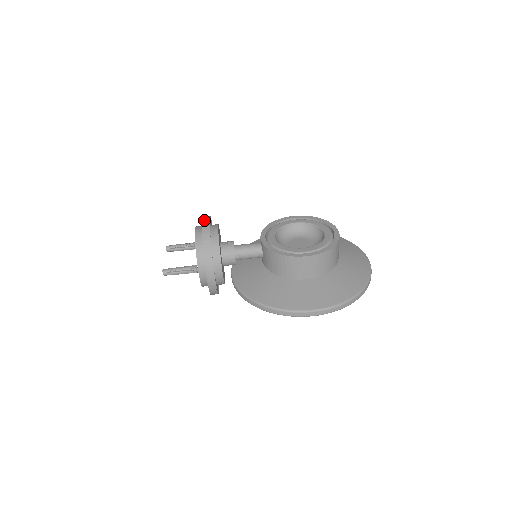
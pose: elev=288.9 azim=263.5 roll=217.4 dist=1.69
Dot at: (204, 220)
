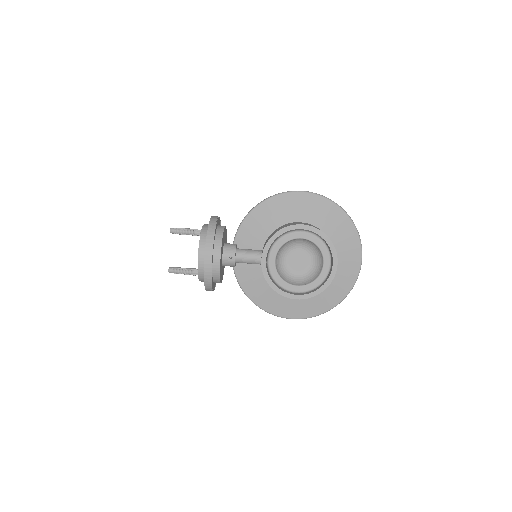
Dot at: (207, 258)
